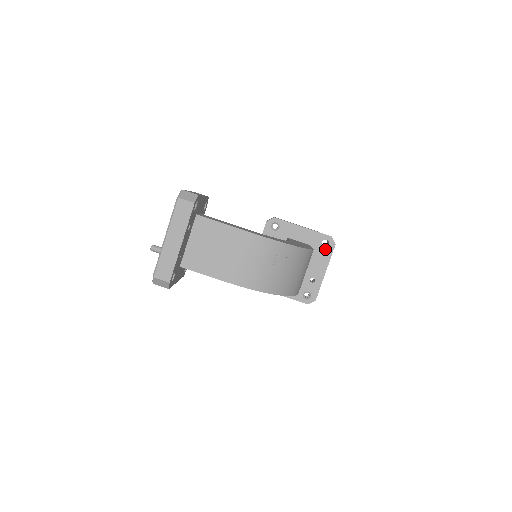
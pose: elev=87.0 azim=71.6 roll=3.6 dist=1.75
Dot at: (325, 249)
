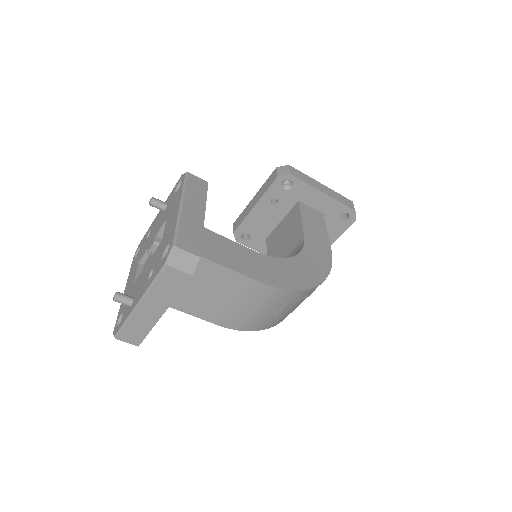
Dot at: (341, 222)
